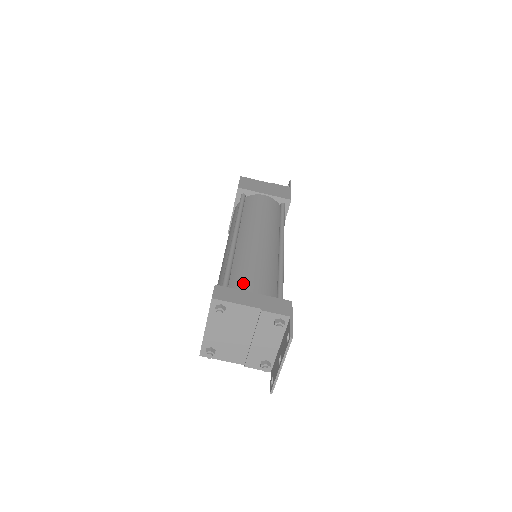
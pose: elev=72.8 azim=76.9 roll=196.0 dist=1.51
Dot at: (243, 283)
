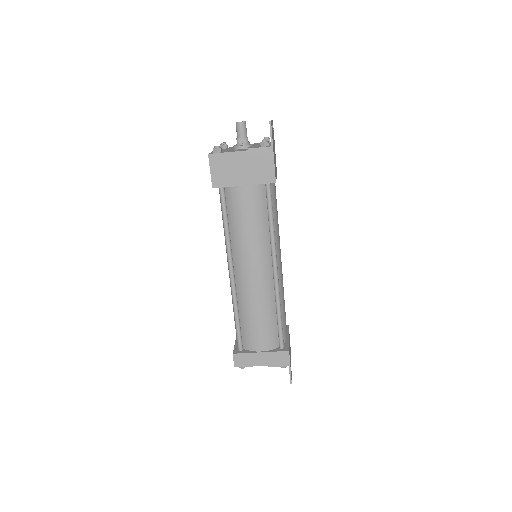
Dot at: (251, 341)
